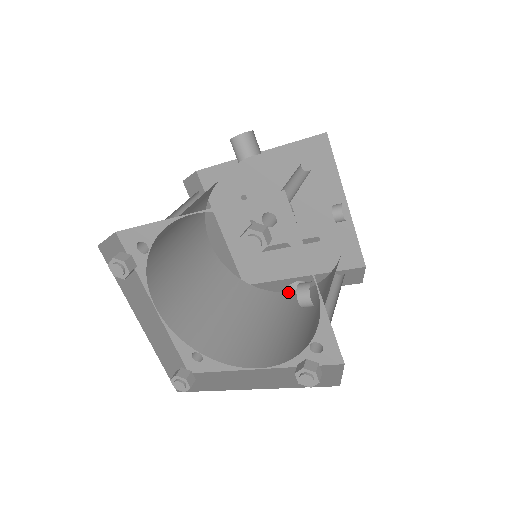
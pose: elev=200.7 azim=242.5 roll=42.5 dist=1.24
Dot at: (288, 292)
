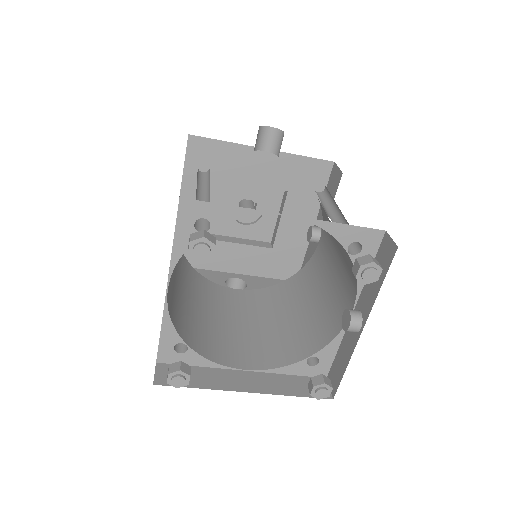
Dot at: (231, 288)
